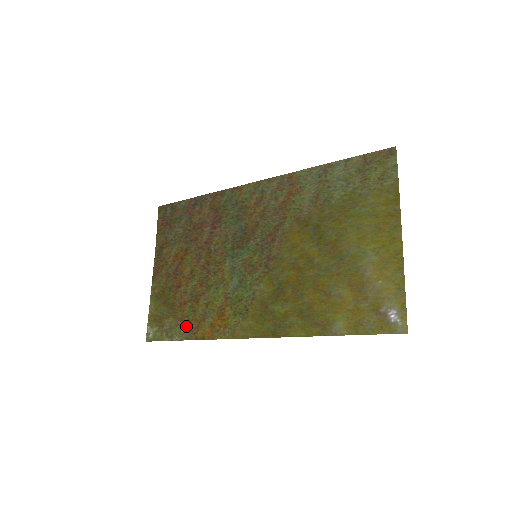
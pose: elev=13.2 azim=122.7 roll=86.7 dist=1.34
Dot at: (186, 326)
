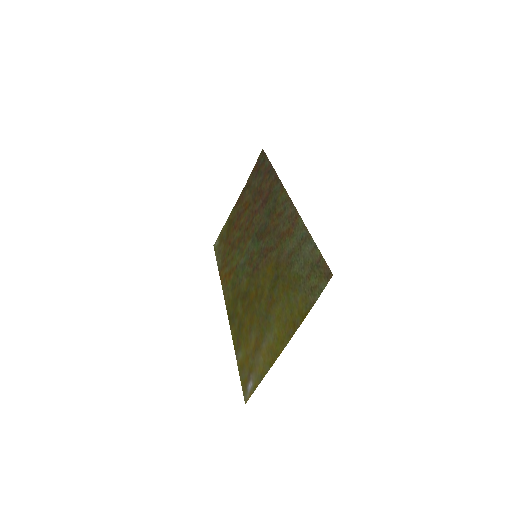
Dot at: (222, 259)
